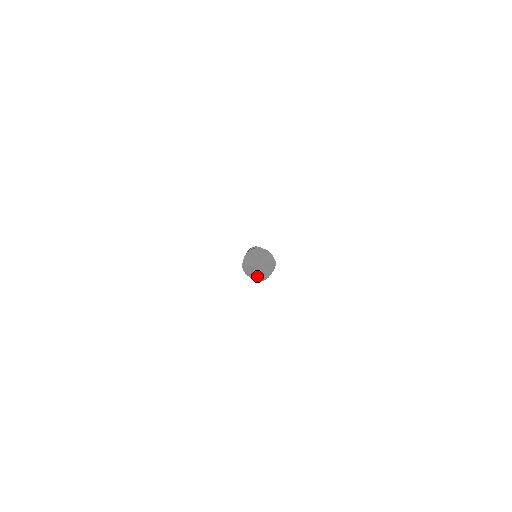
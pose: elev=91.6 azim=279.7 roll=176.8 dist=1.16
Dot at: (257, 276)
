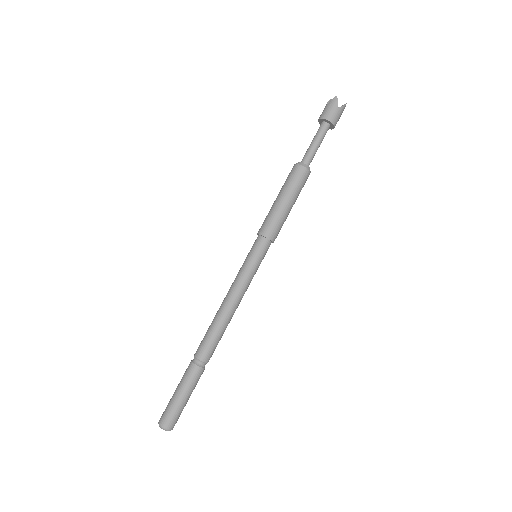
Dot at: (333, 101)
